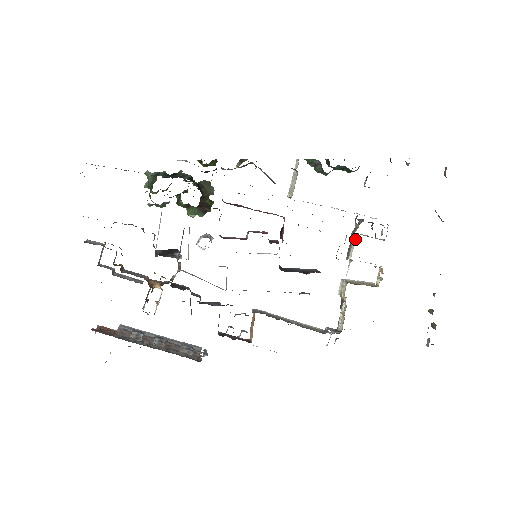
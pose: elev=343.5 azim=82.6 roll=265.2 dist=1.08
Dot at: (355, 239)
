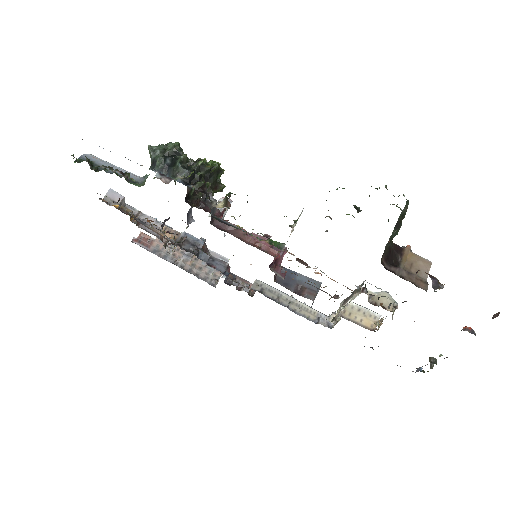
Dot at: occluded
